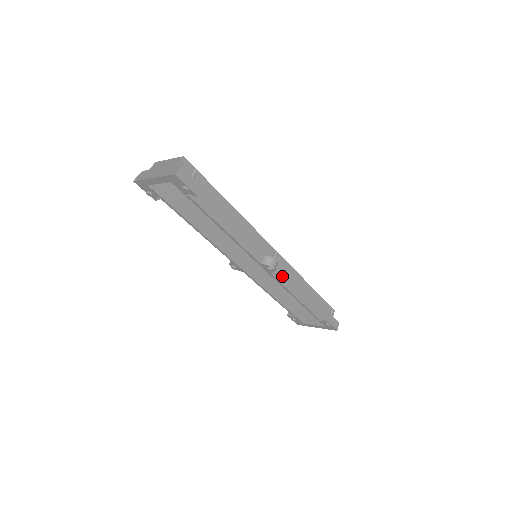
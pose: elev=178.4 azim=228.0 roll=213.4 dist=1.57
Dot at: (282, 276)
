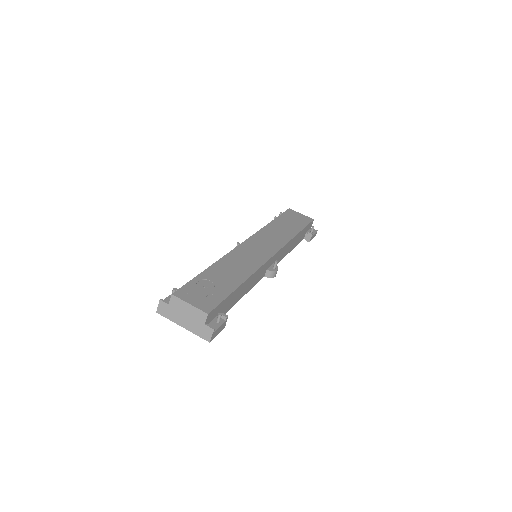
Dot at: (279, 259)
